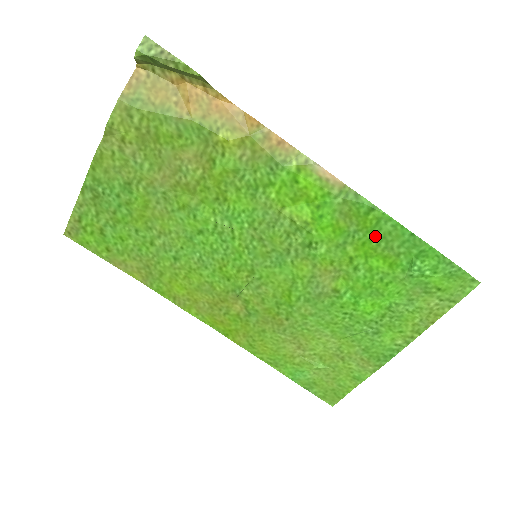
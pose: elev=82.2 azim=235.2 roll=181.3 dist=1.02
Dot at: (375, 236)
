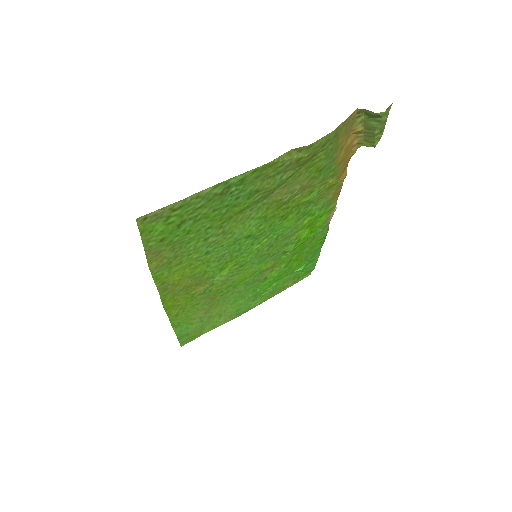
Dot at: (310, 250)
